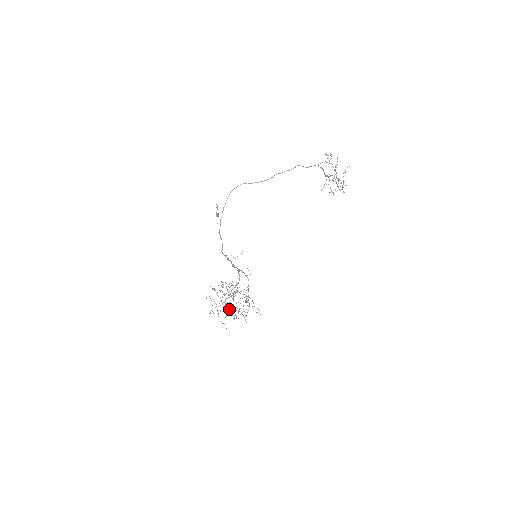
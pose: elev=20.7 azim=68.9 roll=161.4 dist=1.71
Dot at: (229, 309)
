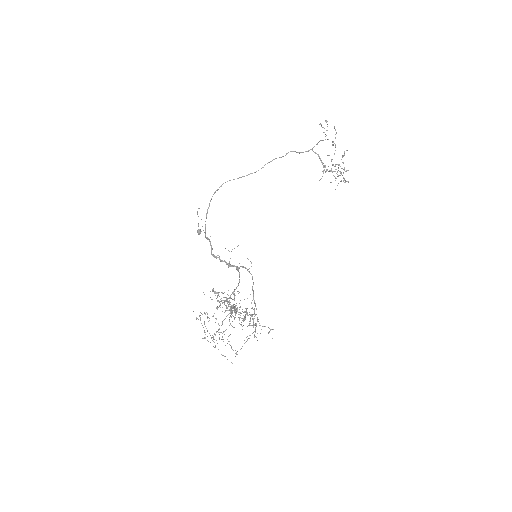
Dot at: (228, 341)
